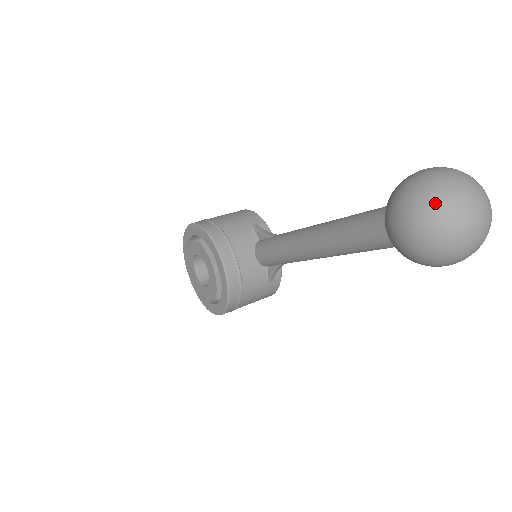
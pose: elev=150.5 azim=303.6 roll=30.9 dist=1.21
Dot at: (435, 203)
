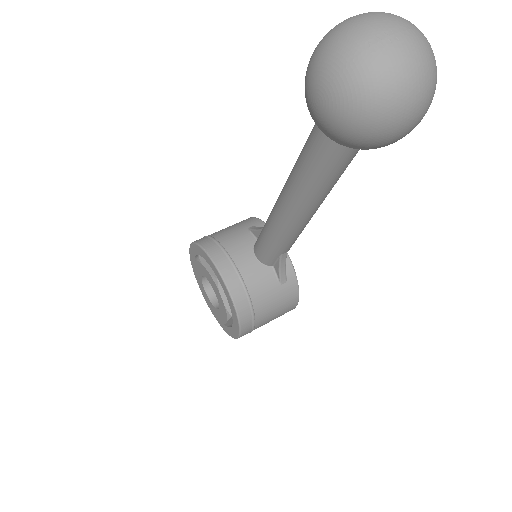
Dot at: (336, 48)
